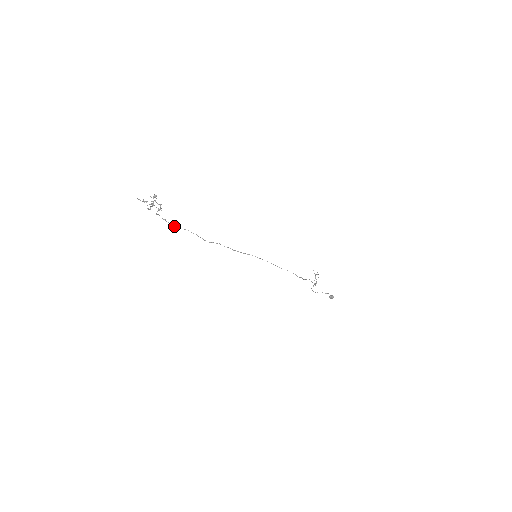
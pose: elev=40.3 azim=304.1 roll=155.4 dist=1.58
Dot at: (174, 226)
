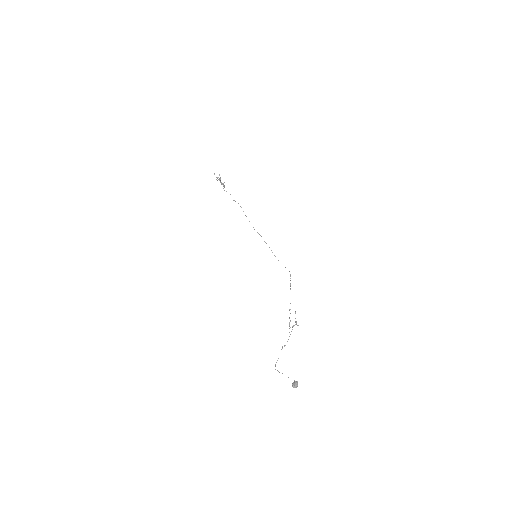
Dot at: (224, 190)
